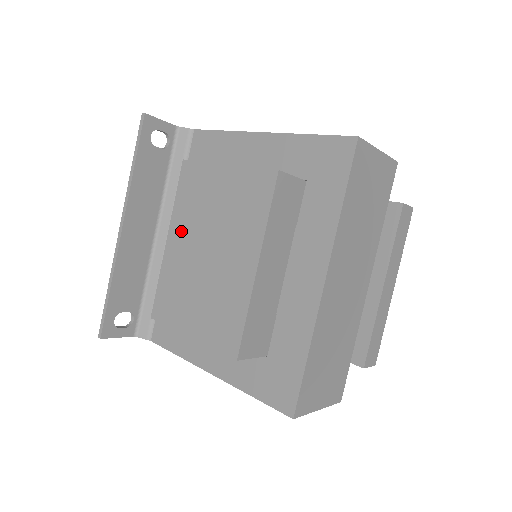
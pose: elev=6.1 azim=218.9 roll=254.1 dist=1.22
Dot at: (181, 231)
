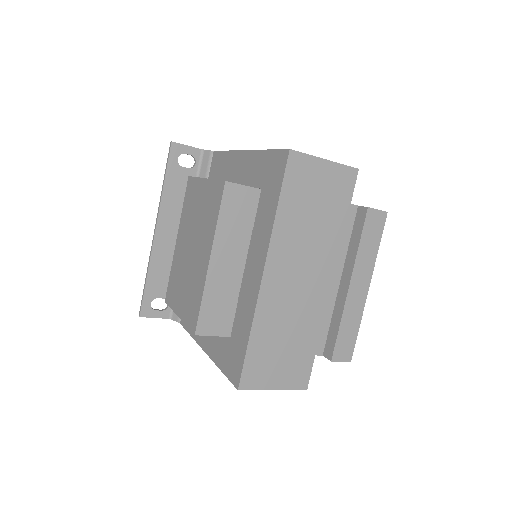
Dot at: (182, 233)
